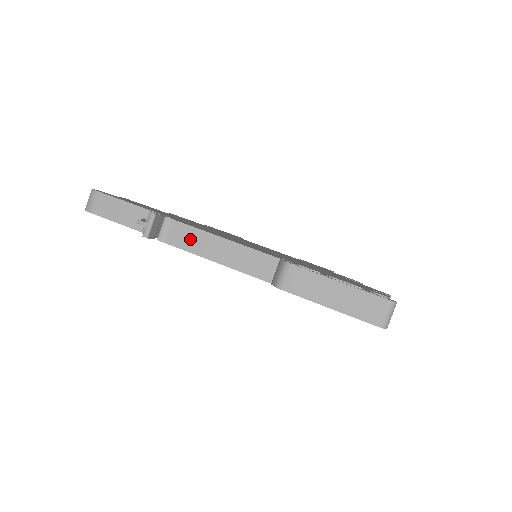
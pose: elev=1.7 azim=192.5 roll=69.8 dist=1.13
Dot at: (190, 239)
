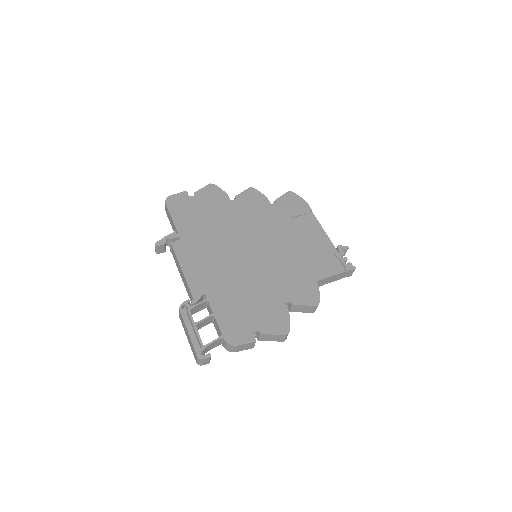
Dot at: (176, 260)
